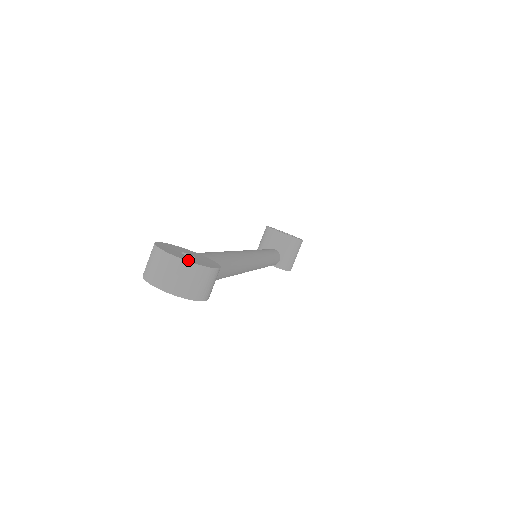
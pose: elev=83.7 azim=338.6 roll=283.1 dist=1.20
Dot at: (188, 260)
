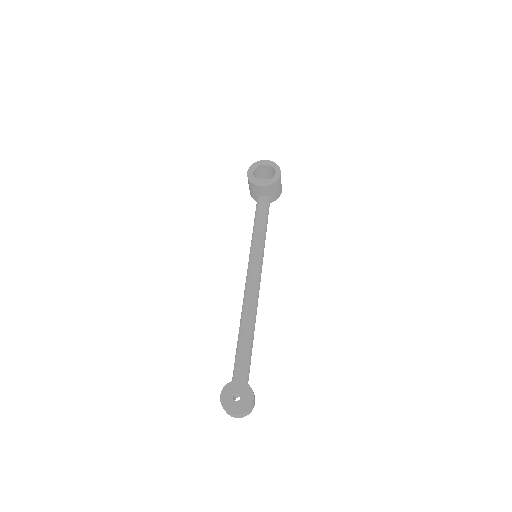
Dot at: (240, 412)
